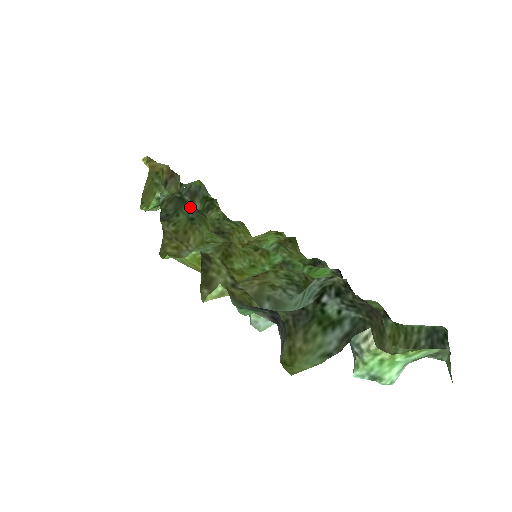
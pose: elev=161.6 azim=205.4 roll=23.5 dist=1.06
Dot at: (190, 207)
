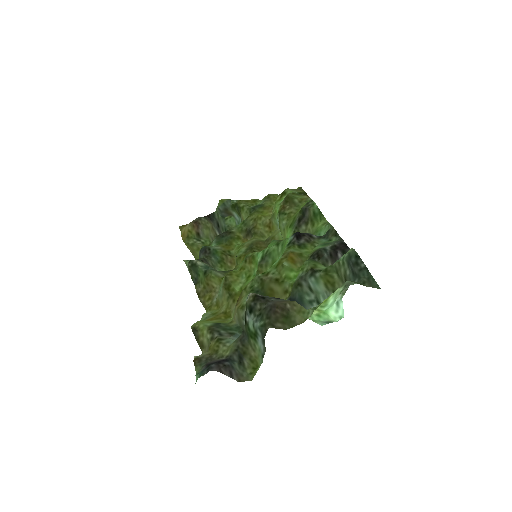
Dot at: (201, 264)
